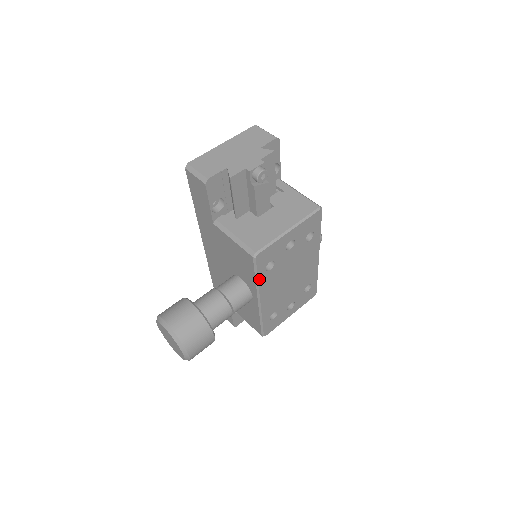
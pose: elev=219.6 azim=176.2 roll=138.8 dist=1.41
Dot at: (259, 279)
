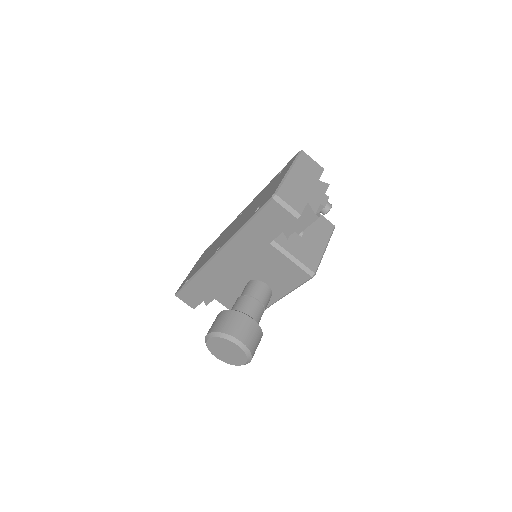
Dot at: (295, 288)
